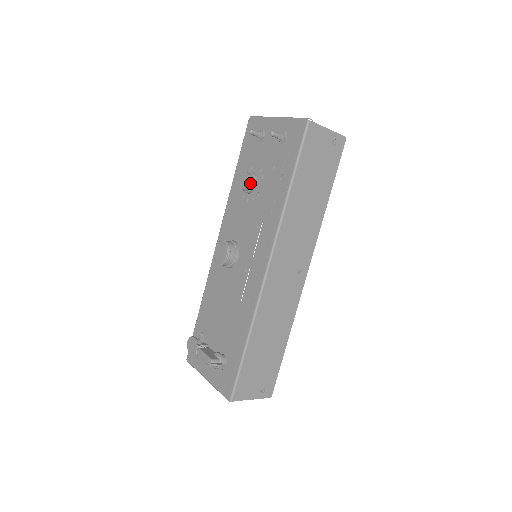
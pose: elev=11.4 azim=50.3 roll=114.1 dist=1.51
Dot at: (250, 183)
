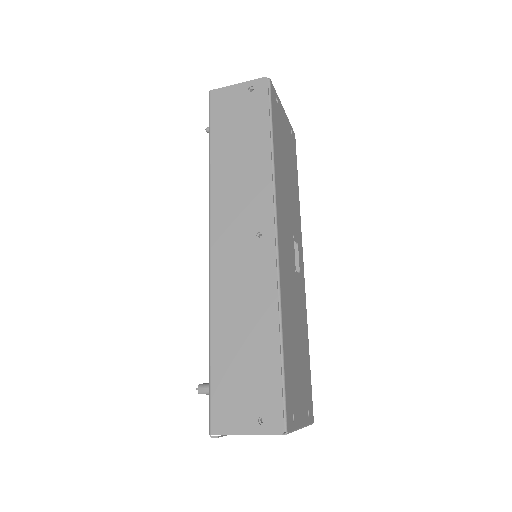
Dot at: occluded
